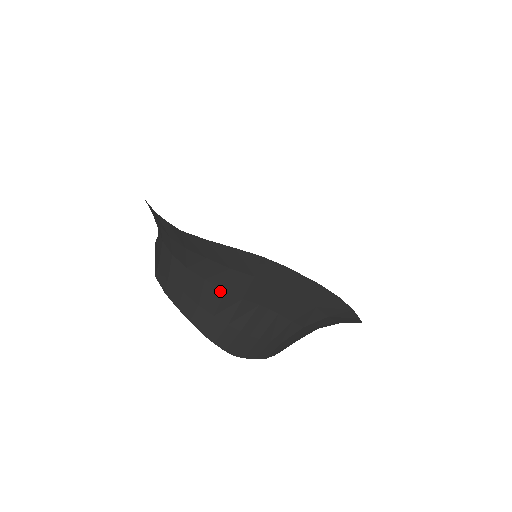
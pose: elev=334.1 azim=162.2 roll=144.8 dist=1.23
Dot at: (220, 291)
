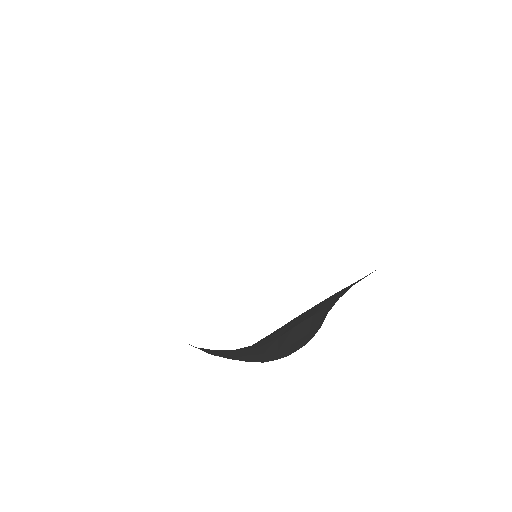
Dot at: (256, 348)
